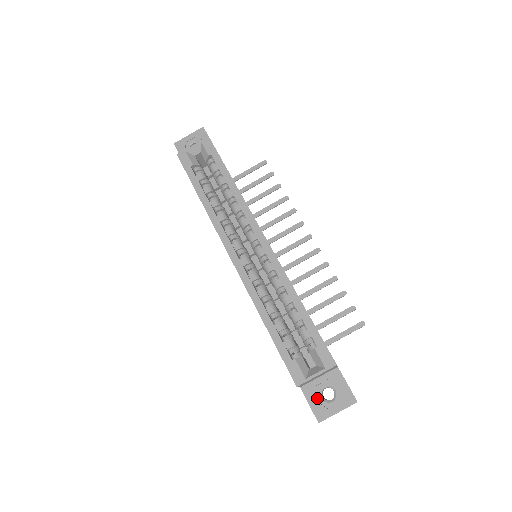
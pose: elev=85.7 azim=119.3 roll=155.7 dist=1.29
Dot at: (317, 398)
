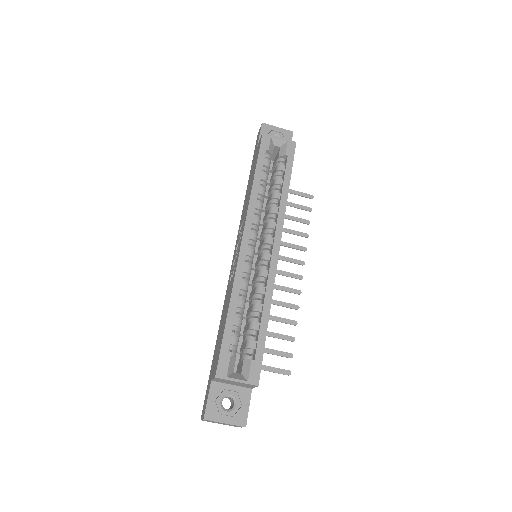
Dot at: (218, 399)
